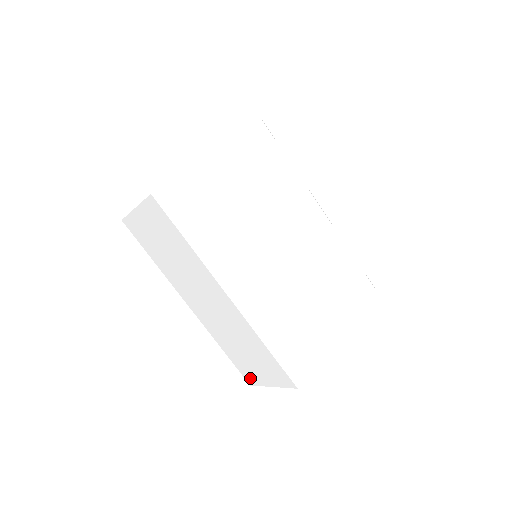
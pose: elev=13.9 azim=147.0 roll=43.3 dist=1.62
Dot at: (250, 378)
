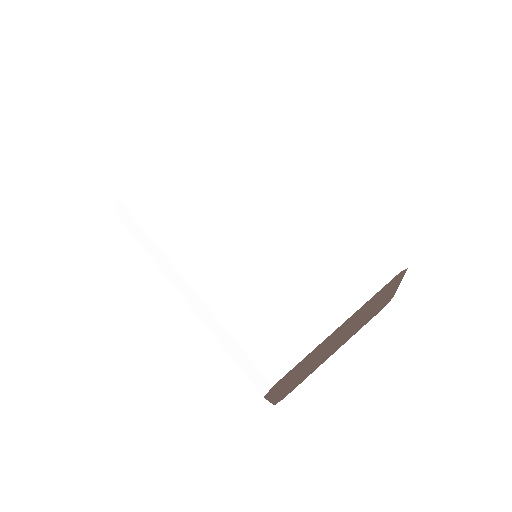
Dot at: occluded
